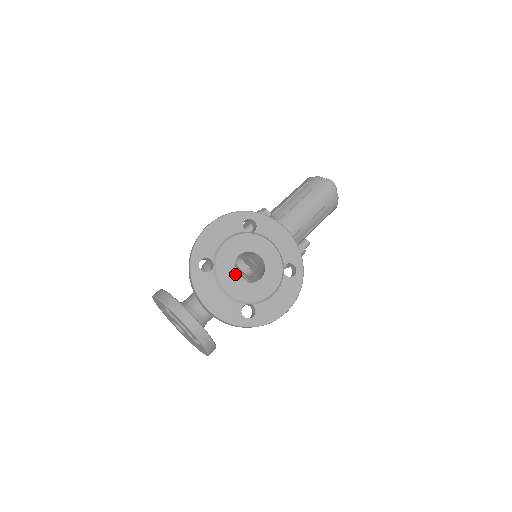
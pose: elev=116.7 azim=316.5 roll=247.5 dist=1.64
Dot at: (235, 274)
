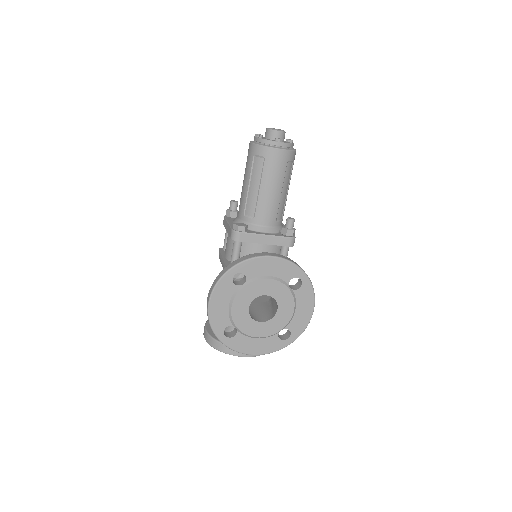
Dot at: (256, 322)
